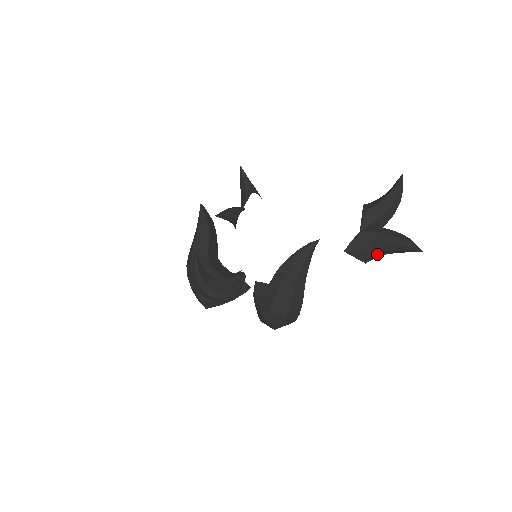
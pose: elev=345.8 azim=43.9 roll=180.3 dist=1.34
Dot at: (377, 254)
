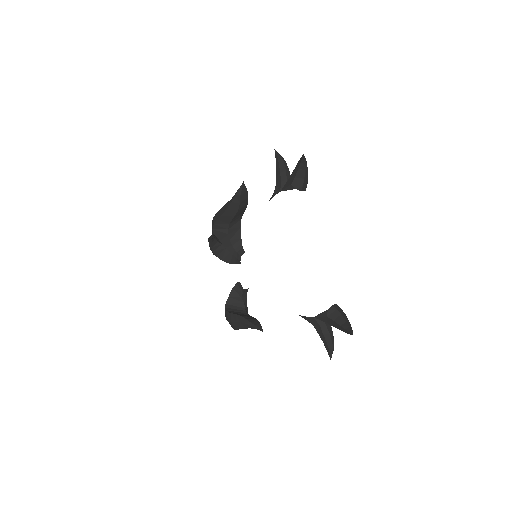
Dot at: occluded
